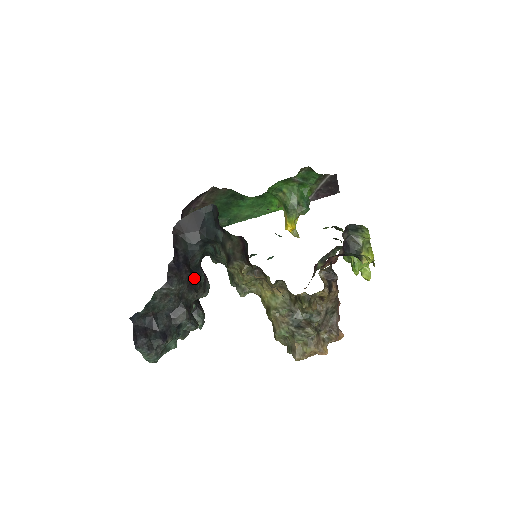
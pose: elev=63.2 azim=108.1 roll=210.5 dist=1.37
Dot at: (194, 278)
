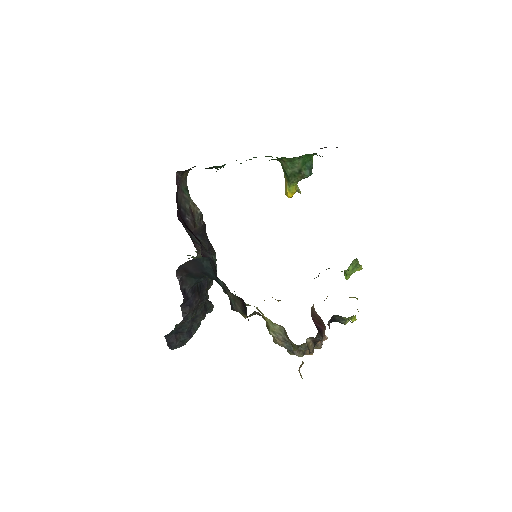
Dot at: (203, 288)
